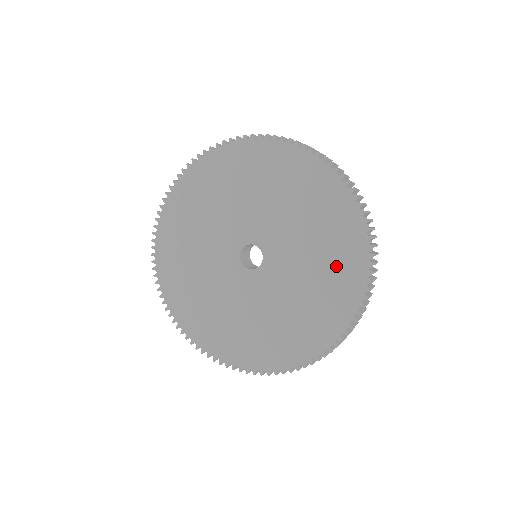
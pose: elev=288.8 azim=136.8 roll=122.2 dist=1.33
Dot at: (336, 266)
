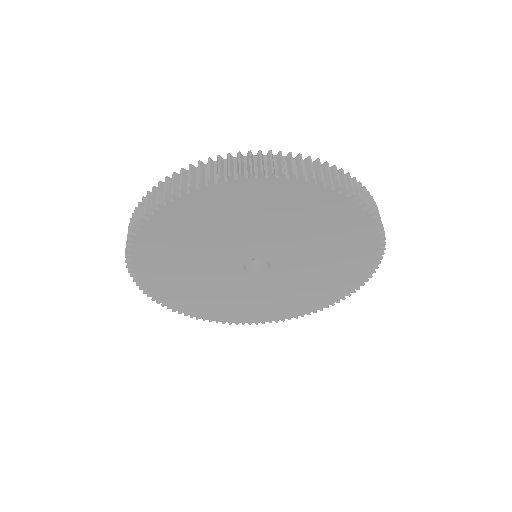
Dot at: (326, 220)
